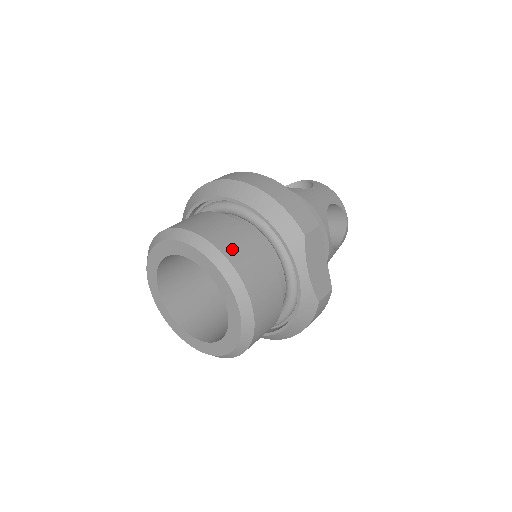
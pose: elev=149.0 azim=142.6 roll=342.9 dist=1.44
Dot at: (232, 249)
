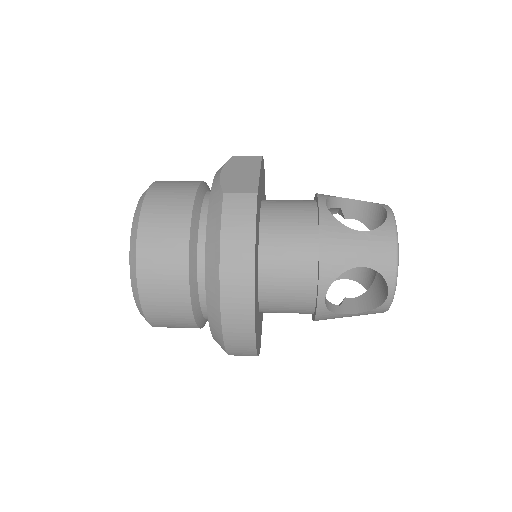
Dot at: occluded
